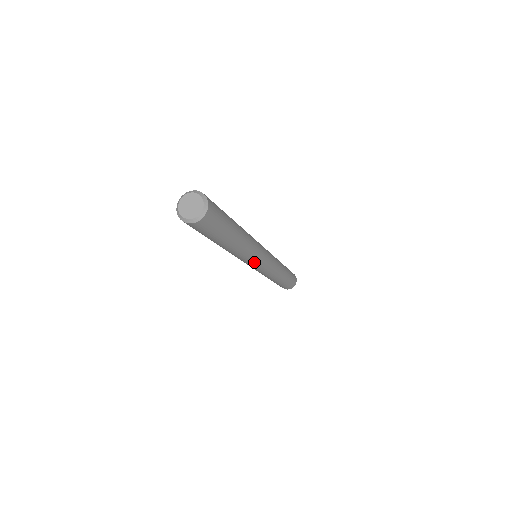
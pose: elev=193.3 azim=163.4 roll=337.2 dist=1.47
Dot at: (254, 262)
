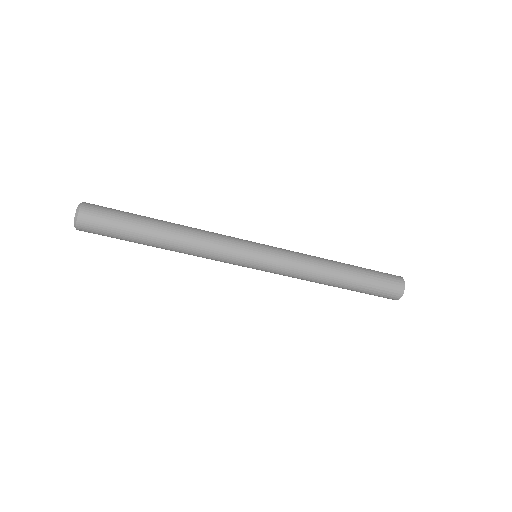
Dot at: (236, 257)
